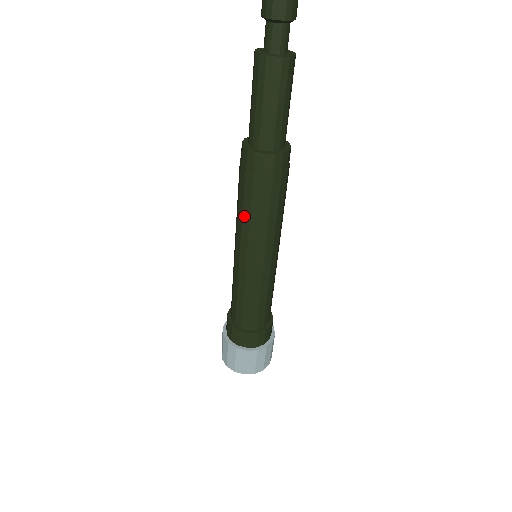
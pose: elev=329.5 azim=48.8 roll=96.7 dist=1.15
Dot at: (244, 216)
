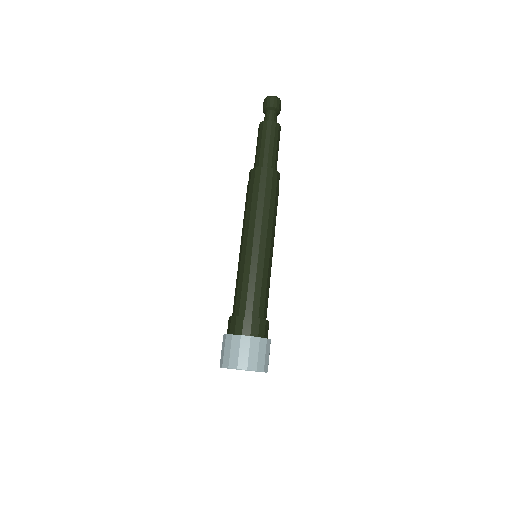
Dot at: (264, 212)
